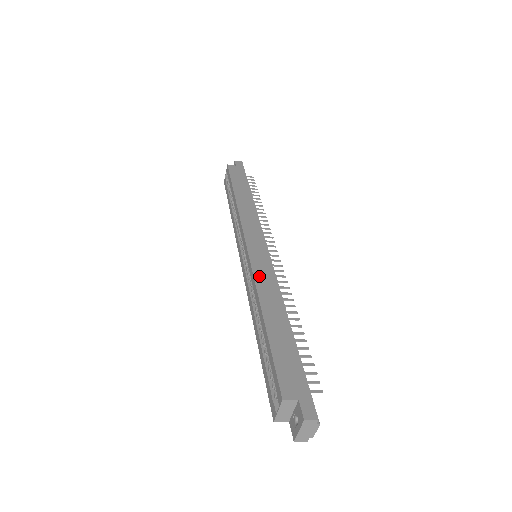
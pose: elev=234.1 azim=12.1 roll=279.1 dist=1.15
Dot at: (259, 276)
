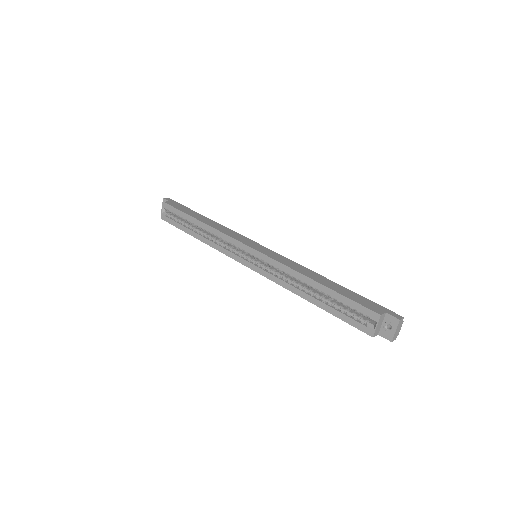
Dot at: (284, 262)
